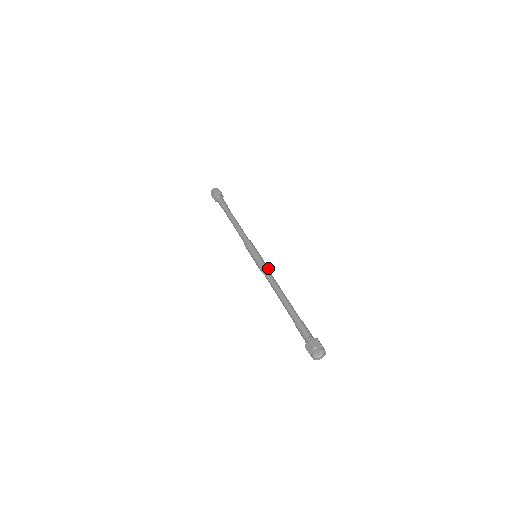
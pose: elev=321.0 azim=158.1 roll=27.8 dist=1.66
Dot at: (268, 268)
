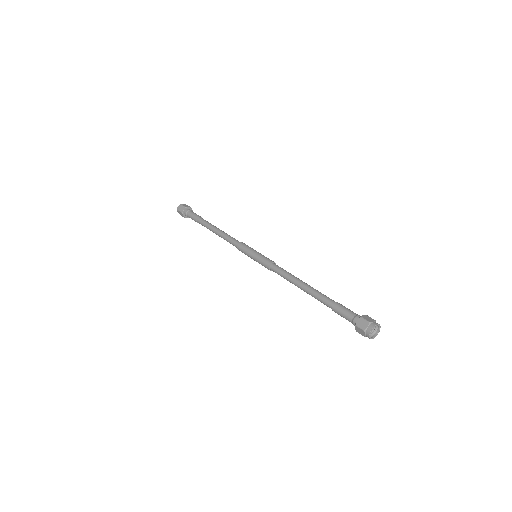
Dot at: (273, 263)
